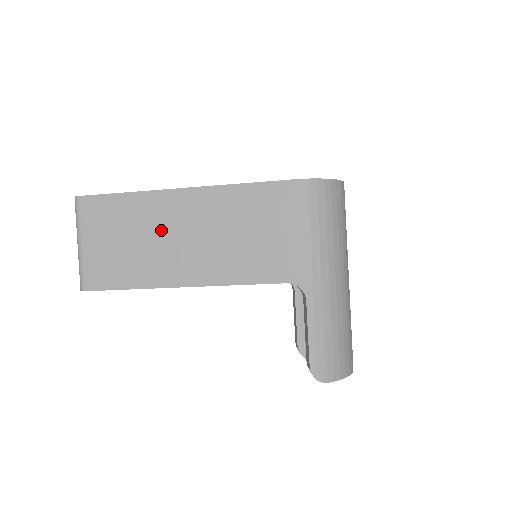
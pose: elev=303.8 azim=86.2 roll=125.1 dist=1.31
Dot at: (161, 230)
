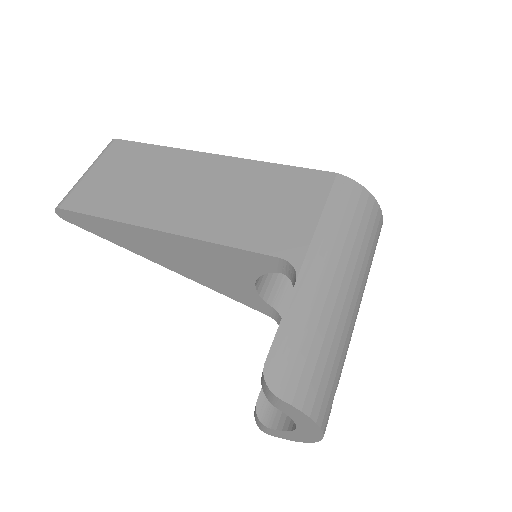
Dot at: (172, 179)
